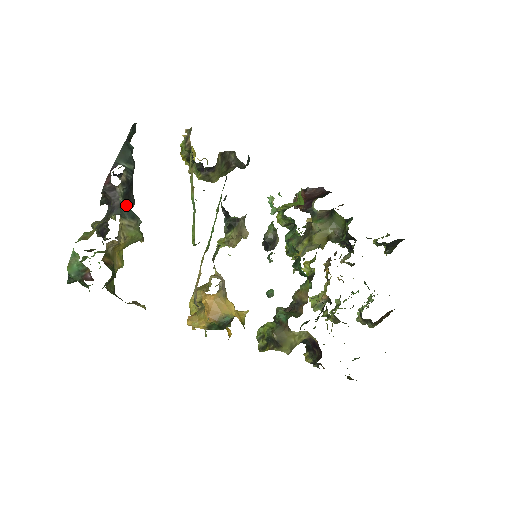
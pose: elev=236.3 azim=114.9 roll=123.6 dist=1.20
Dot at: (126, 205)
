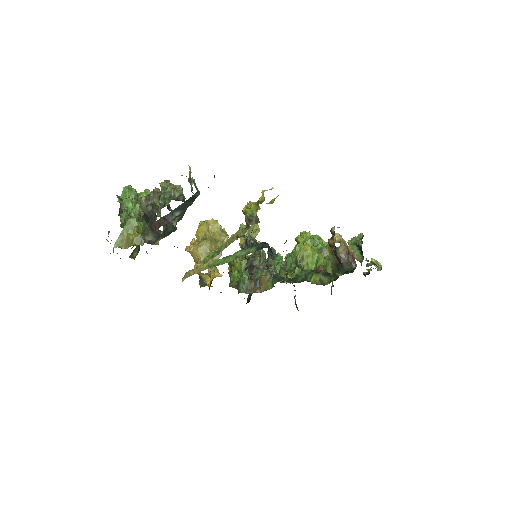
Dot at: occluded
